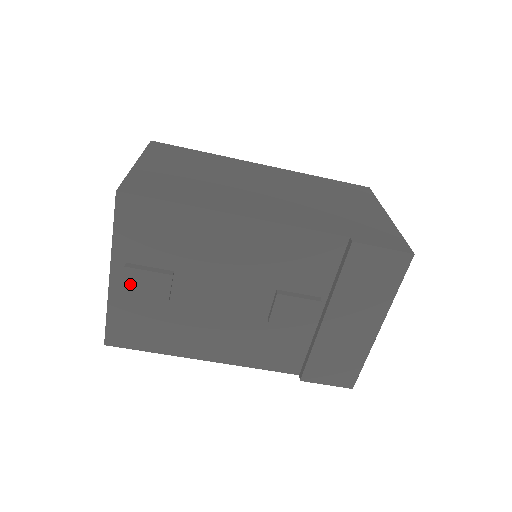
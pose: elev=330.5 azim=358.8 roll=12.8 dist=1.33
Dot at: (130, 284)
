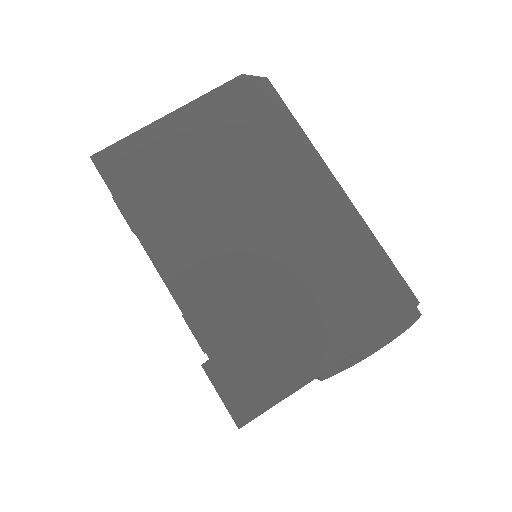
Dot at: occluded
